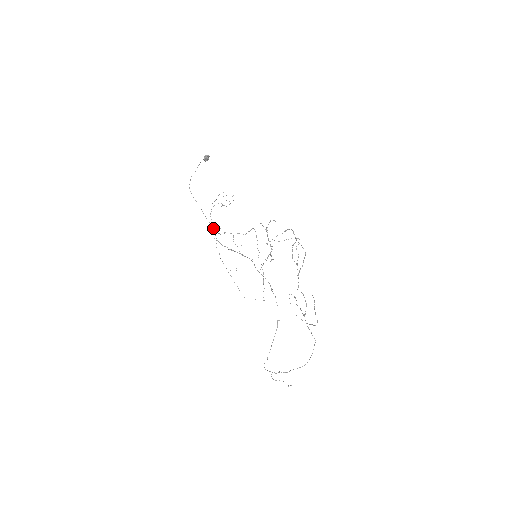
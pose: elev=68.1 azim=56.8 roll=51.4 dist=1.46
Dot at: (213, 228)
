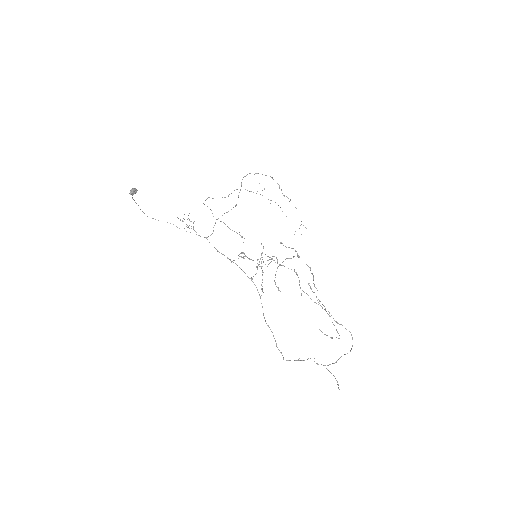
Dot at: occluded
